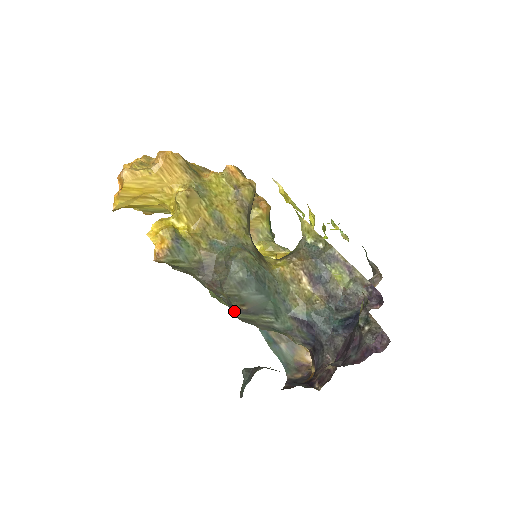
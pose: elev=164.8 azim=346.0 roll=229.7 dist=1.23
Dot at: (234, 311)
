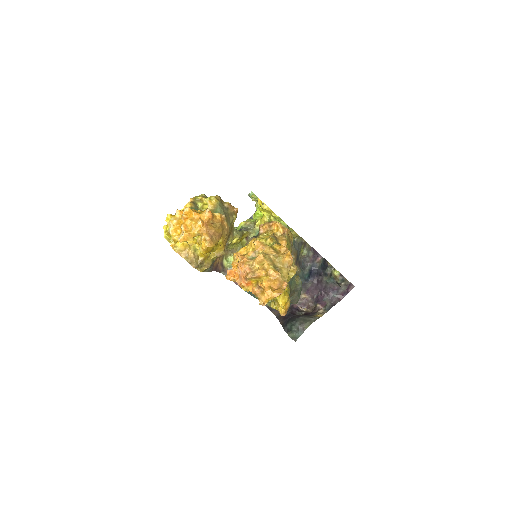
Dot at: occluded
